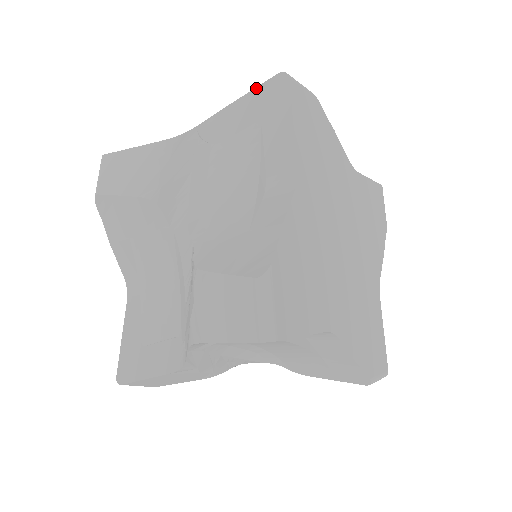
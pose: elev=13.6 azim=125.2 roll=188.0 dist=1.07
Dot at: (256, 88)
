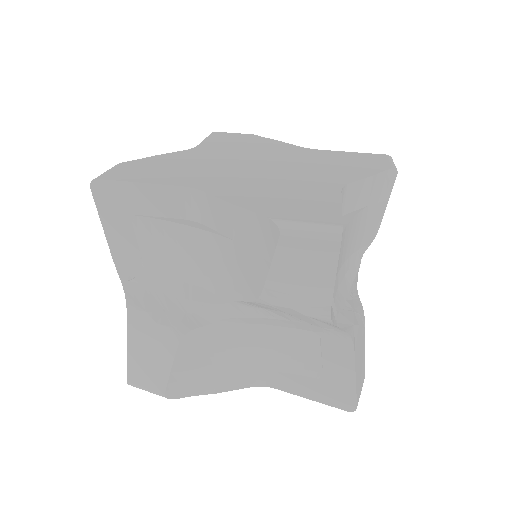
Dot at: occluded
